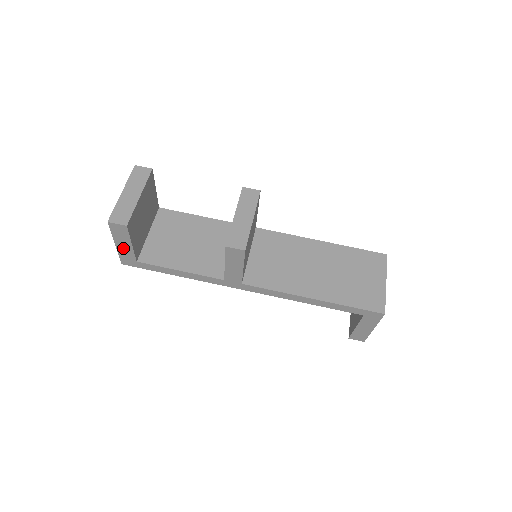
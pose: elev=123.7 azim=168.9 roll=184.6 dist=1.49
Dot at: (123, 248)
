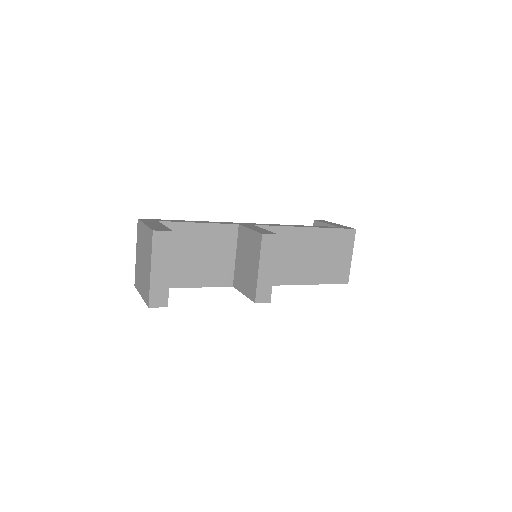
Dot at: occluded
